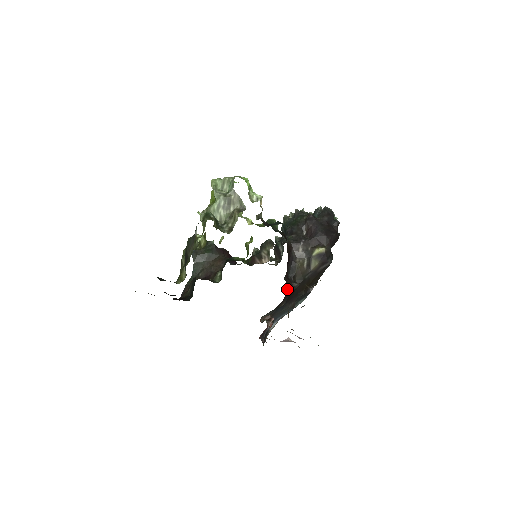
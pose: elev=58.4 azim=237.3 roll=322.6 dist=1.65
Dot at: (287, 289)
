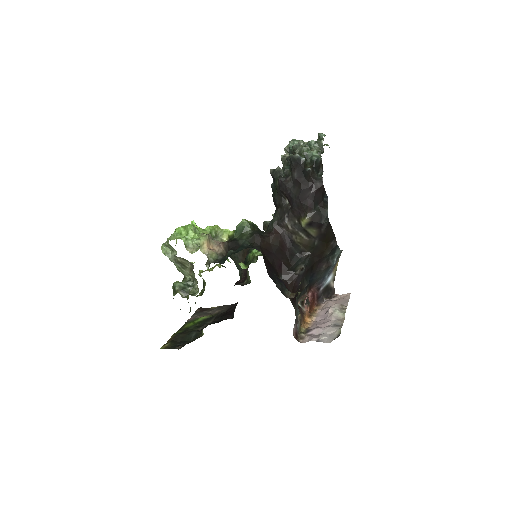
Dot at: (291, 284)
